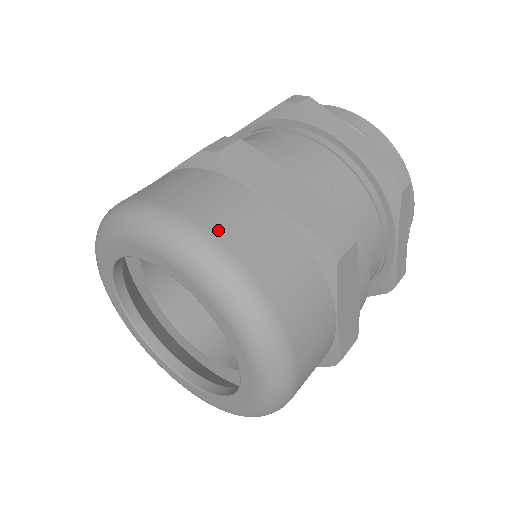
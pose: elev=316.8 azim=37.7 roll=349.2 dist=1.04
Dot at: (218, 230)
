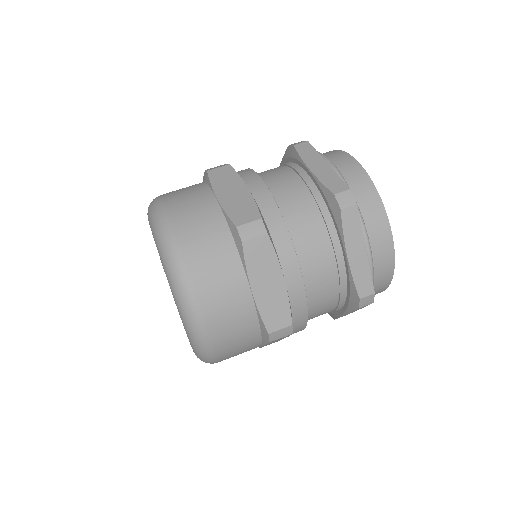
Dot at: (206, 303)
